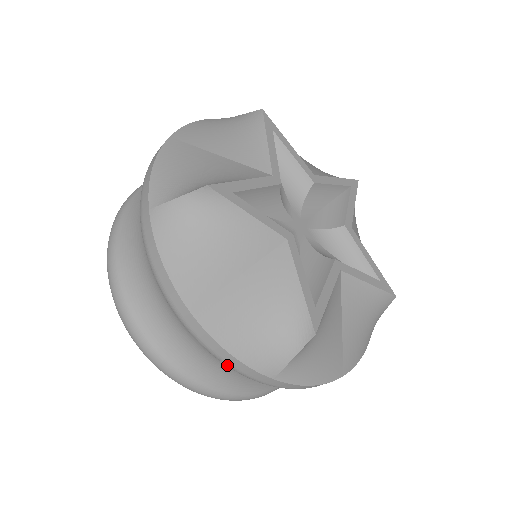
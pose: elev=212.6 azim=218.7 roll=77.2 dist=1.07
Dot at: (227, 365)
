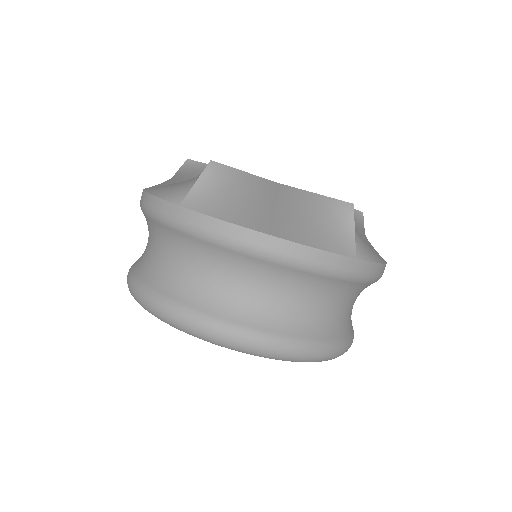
Dot at: (320, 269)
